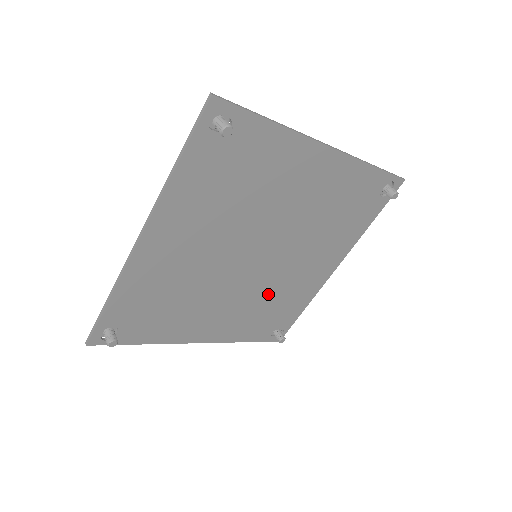
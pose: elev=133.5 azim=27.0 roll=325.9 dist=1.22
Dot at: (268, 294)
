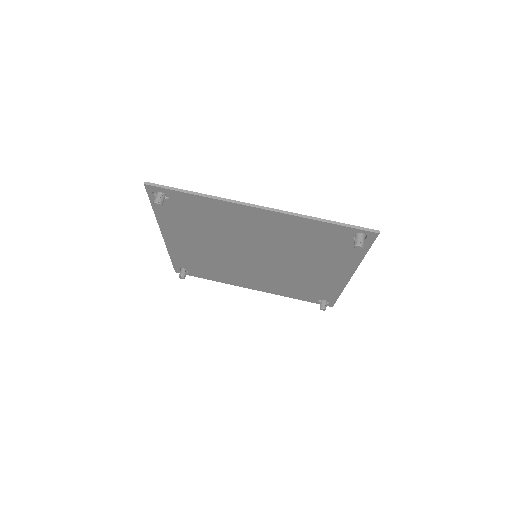
Dot at: (289, 278)
